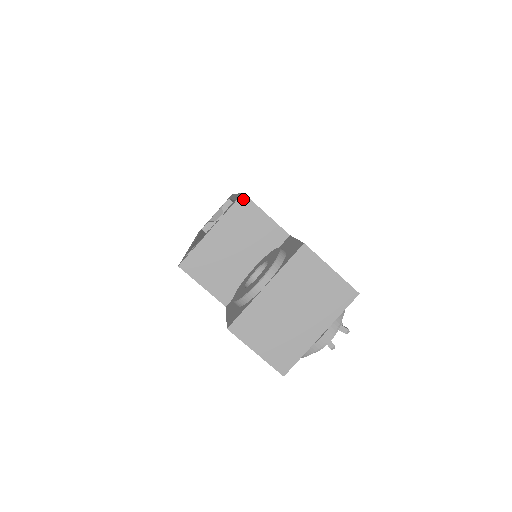
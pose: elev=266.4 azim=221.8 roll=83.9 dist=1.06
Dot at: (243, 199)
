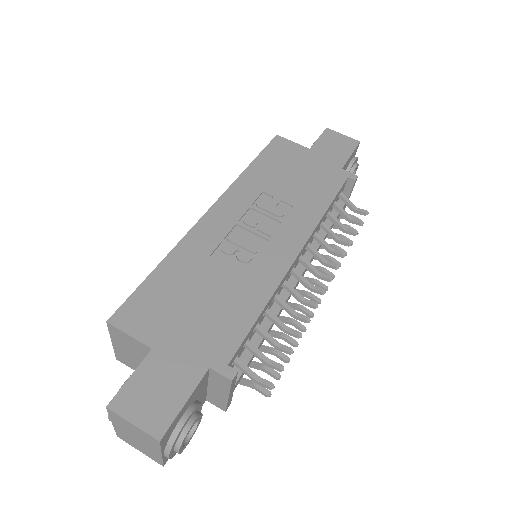
Dot at: (109, 325)
